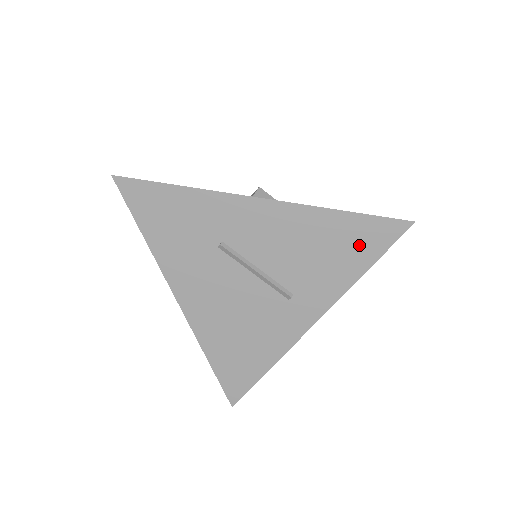
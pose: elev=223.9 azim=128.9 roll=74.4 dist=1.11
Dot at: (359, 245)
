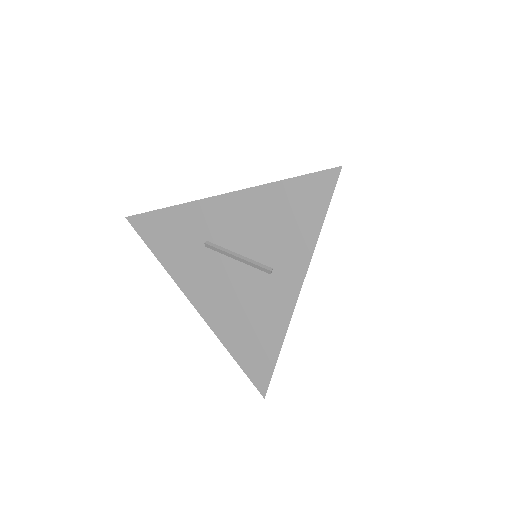
Dot at: (306, 204)
